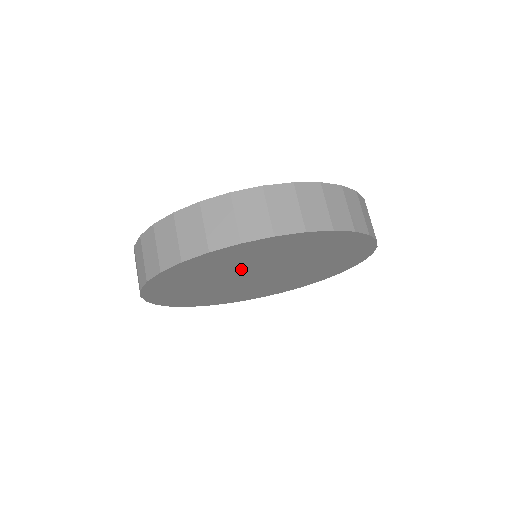
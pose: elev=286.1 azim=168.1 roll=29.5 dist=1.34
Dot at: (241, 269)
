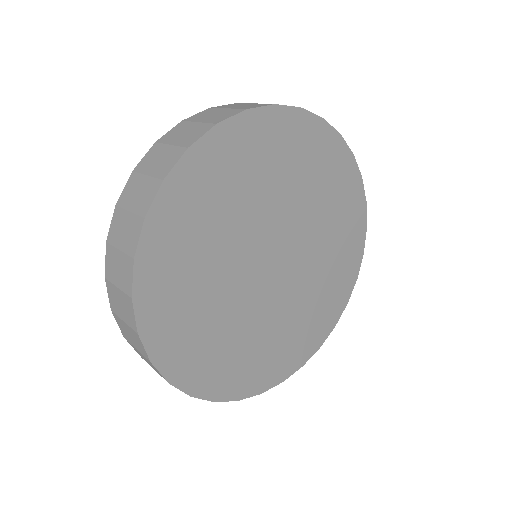
Dot at: (261, 213)
